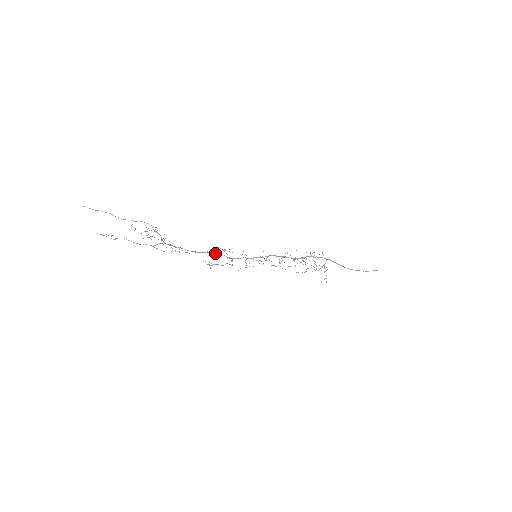
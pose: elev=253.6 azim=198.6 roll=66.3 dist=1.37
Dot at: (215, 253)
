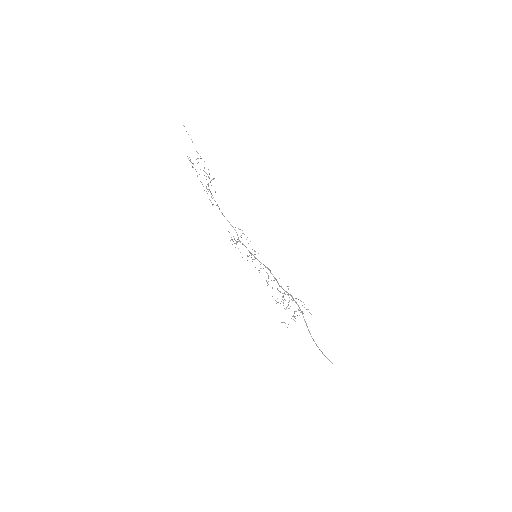
Dot at: occluded
